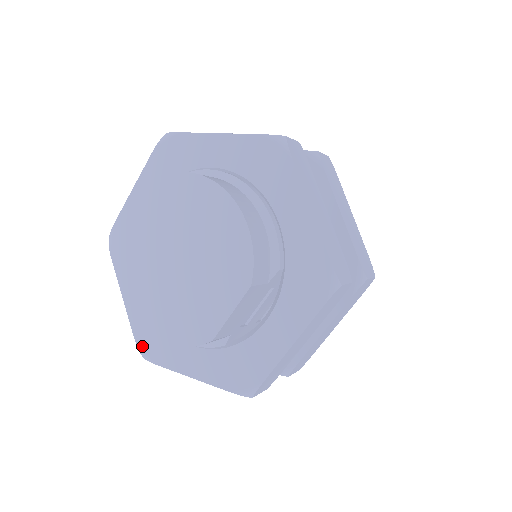
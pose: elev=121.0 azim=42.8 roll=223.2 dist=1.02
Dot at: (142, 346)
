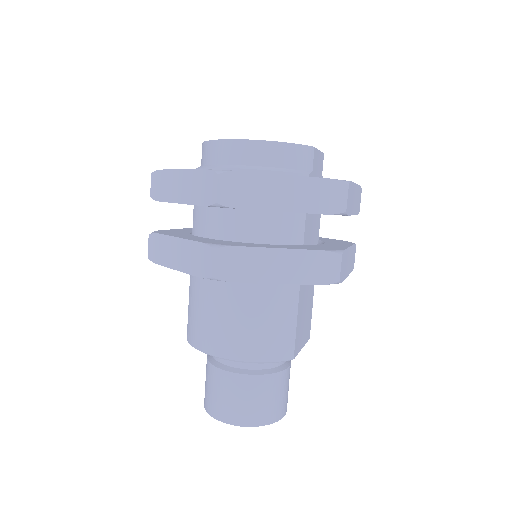
Dot at: (218, 170)
